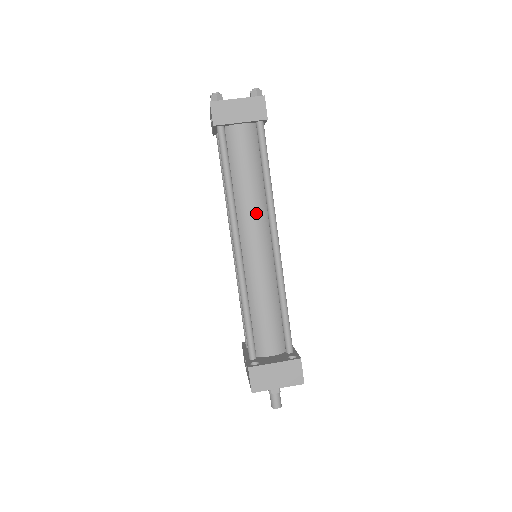
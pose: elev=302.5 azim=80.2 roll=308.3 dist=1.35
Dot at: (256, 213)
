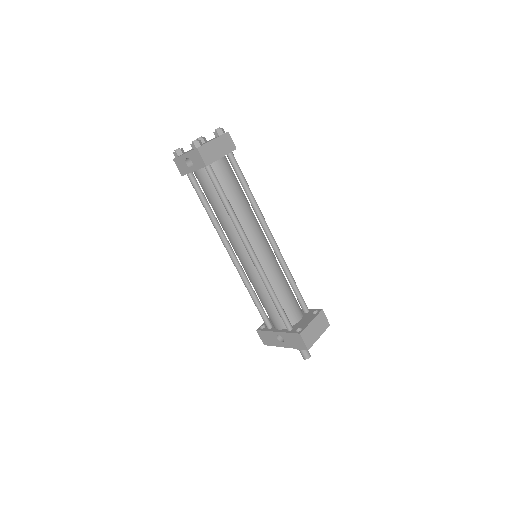
Dot at: (254, 222)
